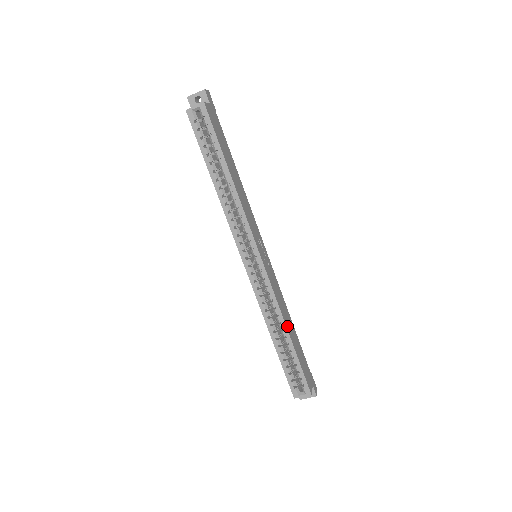
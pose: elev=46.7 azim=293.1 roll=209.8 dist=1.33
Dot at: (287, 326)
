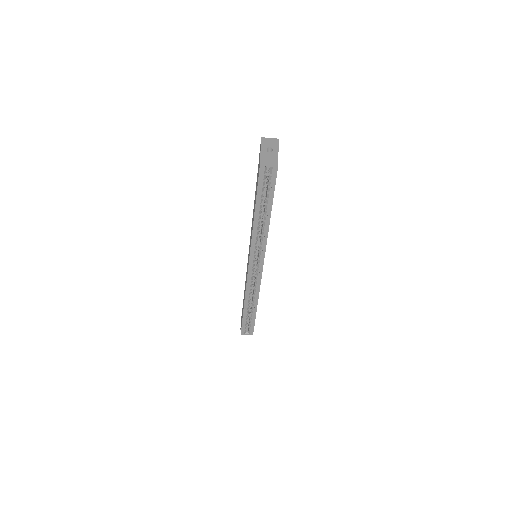
Dot at: occluded
